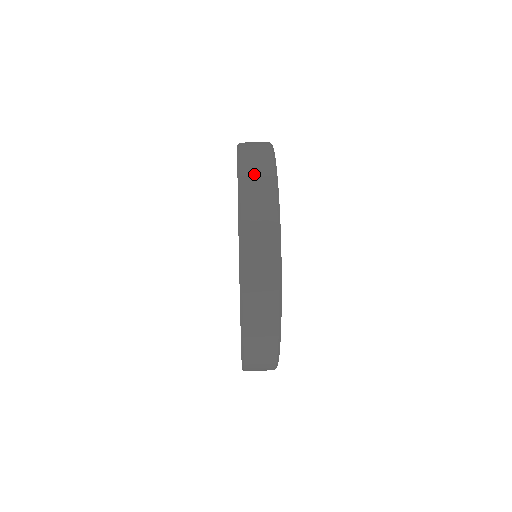
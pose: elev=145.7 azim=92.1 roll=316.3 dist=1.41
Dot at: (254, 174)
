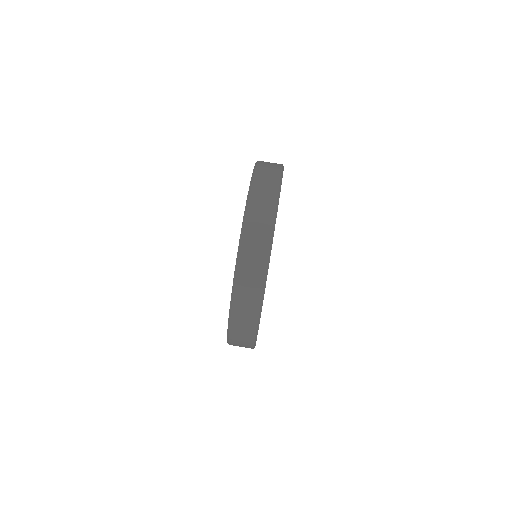
Dot at: (251, 252)
